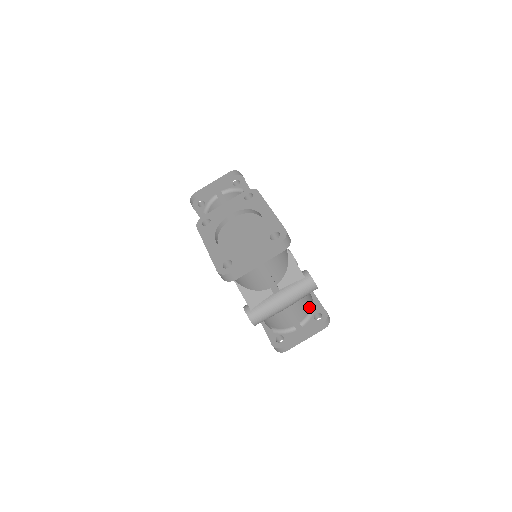
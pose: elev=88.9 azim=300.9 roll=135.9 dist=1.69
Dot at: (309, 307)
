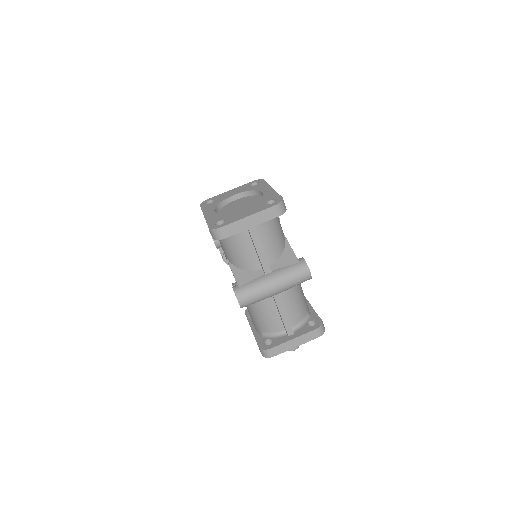
Dot at: (304, 313)
